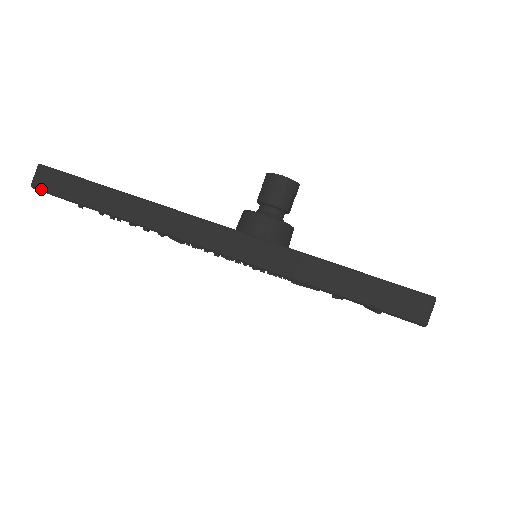
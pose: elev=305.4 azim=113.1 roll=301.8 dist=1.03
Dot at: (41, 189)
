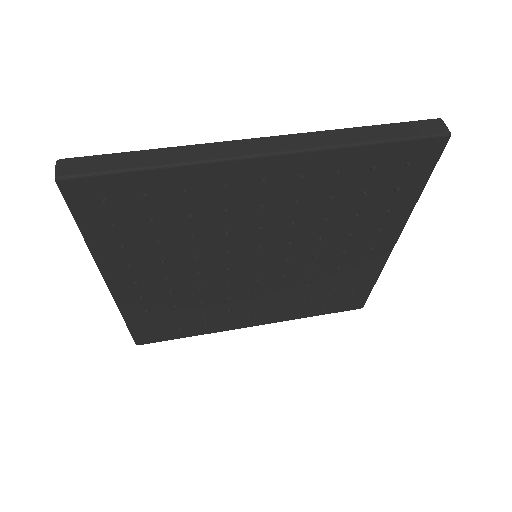
Dot at: (70, 175)
